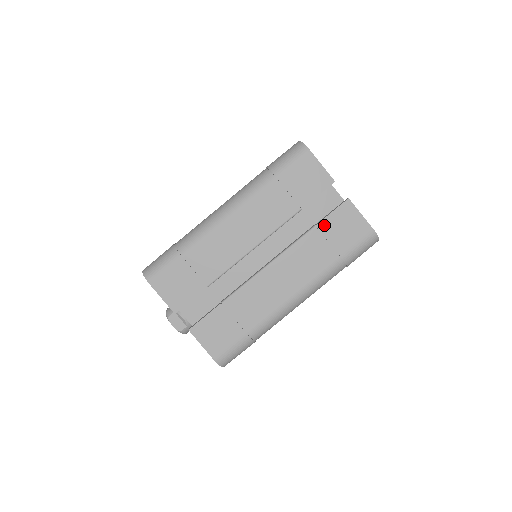
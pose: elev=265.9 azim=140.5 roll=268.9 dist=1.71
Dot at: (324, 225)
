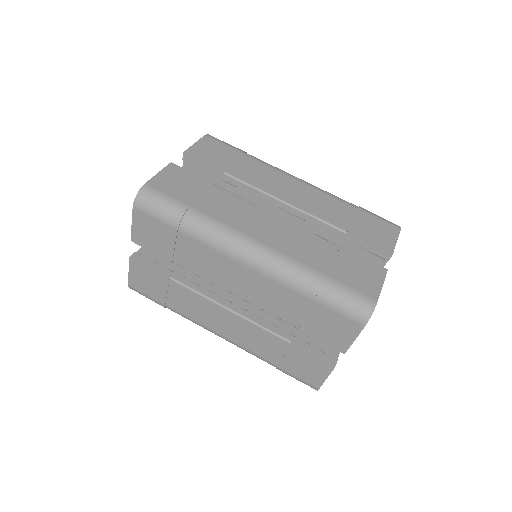
Dot at: (296, 350)
